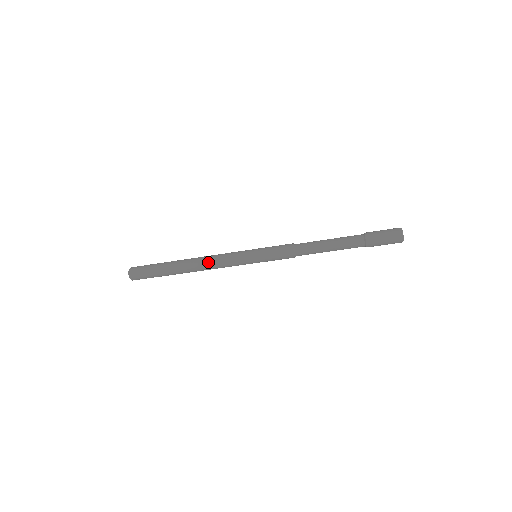
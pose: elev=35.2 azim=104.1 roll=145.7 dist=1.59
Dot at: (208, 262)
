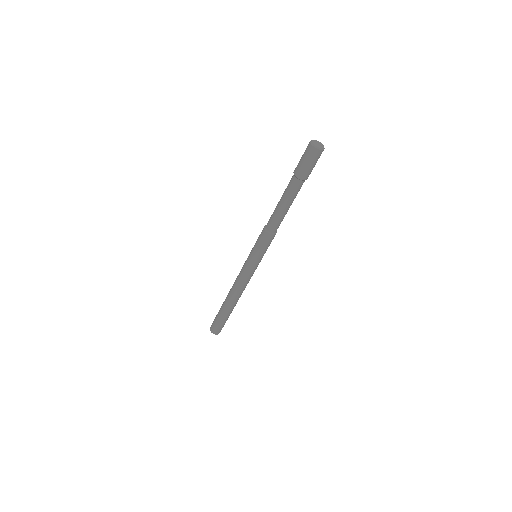
Dot at: occluded
